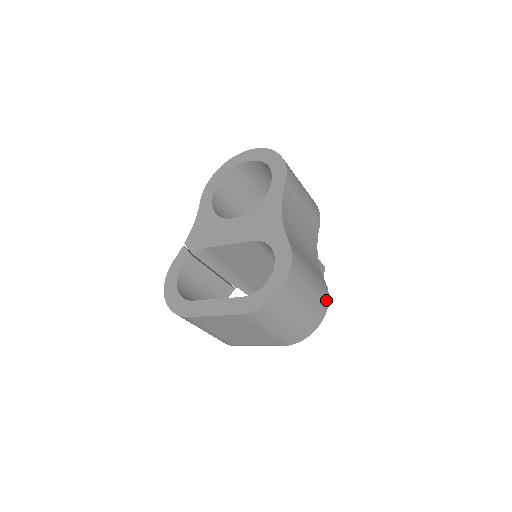
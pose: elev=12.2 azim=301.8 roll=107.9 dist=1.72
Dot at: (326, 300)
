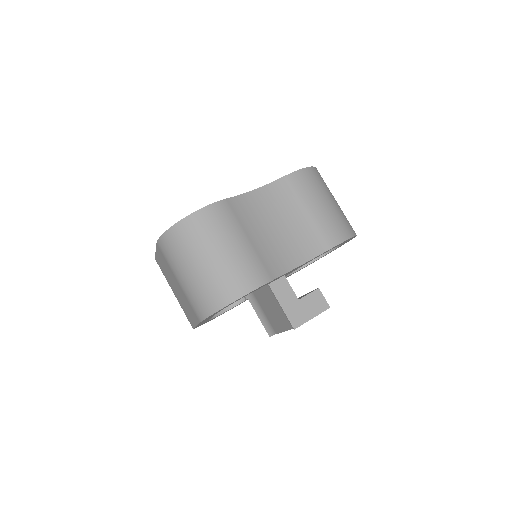
Dot at: (249, 285)
